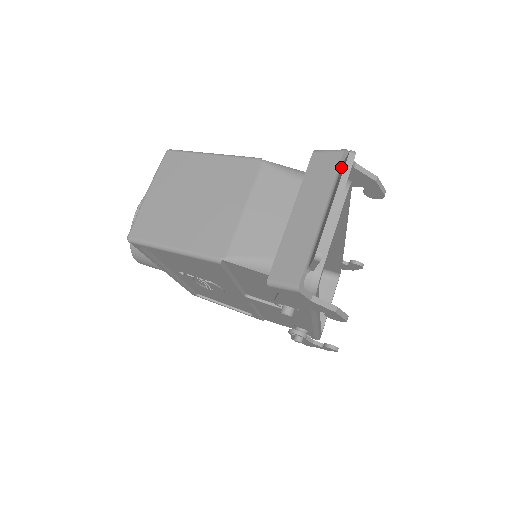
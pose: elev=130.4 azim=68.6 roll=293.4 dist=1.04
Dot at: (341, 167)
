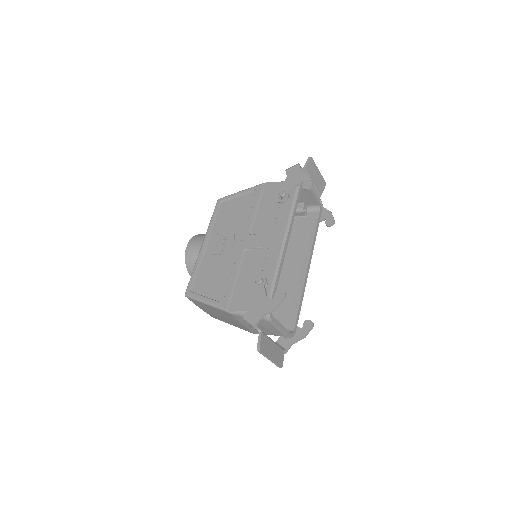
Dot at: (319, 194)
